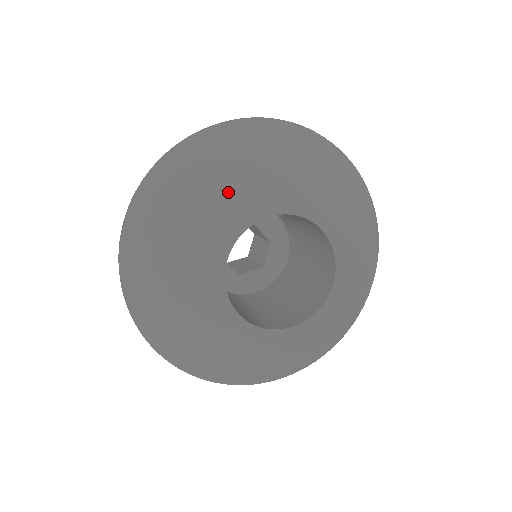
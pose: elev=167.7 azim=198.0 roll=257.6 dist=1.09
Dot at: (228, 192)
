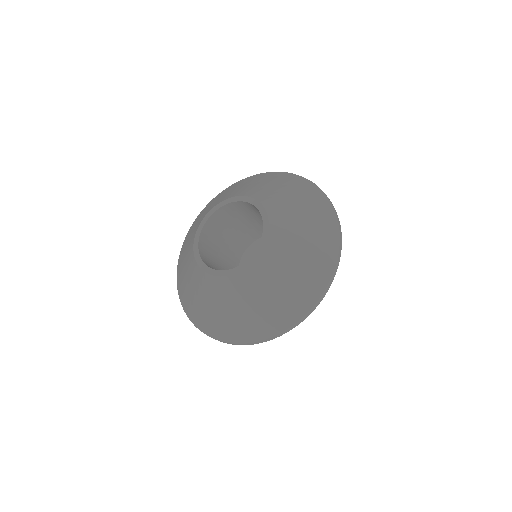
Dot at: (231, 193)
